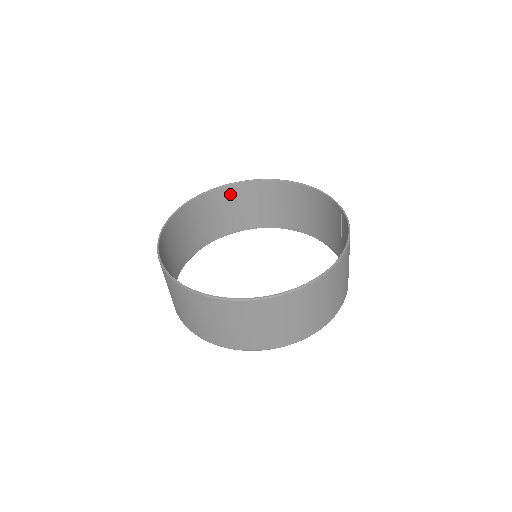
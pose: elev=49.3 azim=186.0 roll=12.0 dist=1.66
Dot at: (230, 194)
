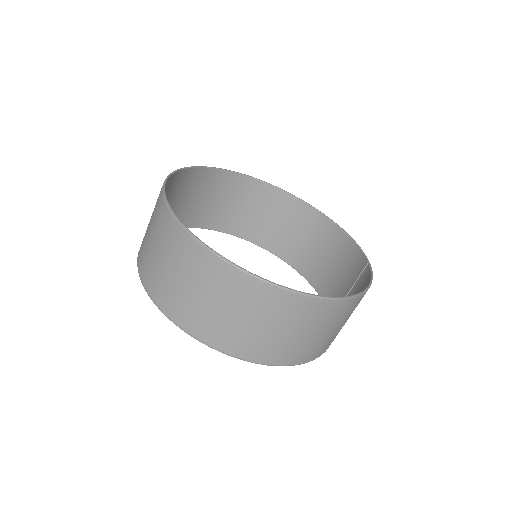
Dot at: (258, 192)
